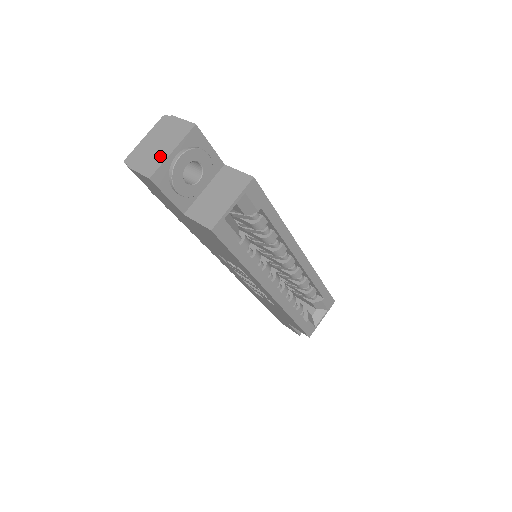
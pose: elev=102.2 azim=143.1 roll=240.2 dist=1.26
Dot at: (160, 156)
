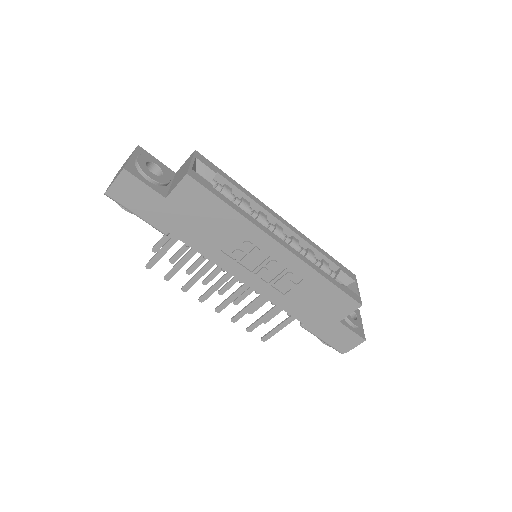
Dot at: occluded
